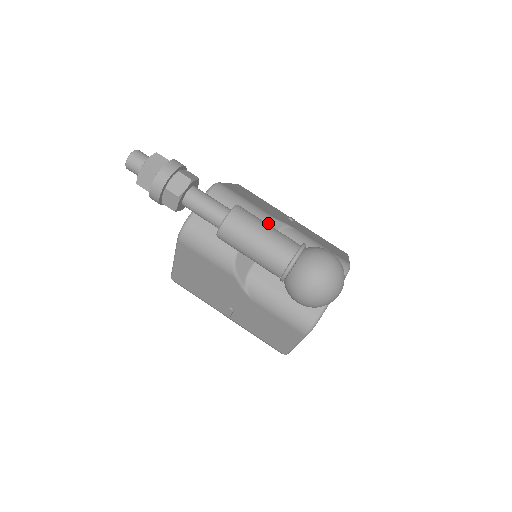
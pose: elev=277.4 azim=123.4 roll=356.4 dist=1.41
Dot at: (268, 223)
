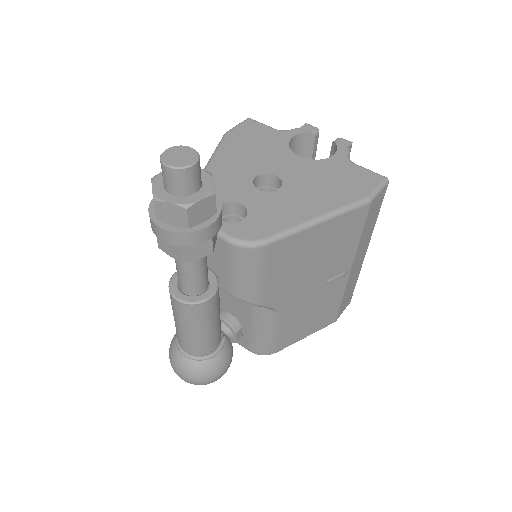
Dot at: (248, 302)
